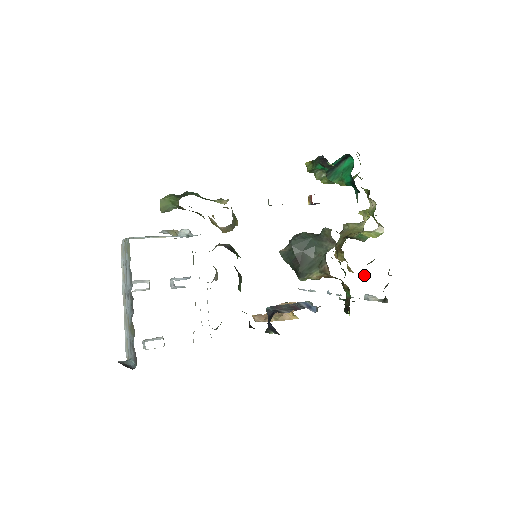
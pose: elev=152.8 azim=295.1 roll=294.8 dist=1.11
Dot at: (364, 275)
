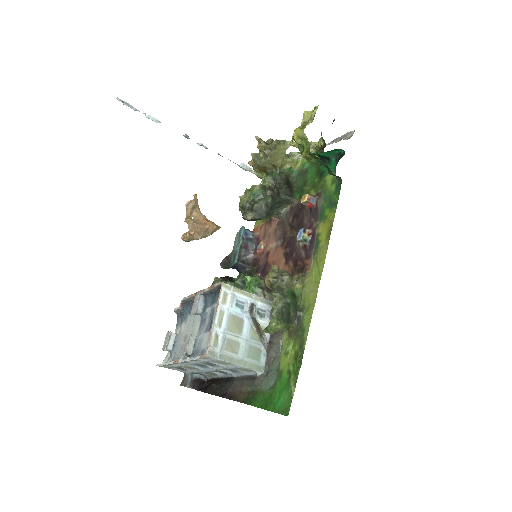
Dot at: occluded
